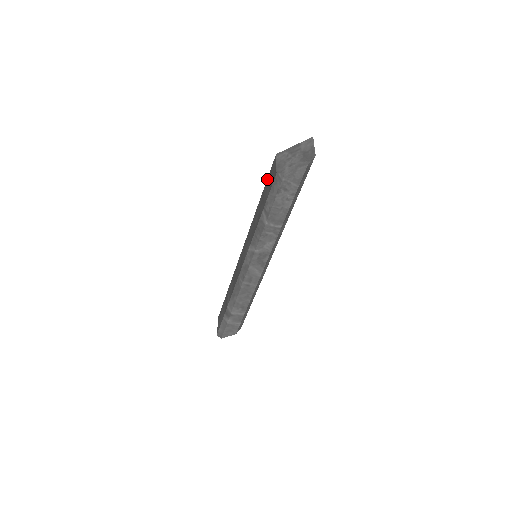
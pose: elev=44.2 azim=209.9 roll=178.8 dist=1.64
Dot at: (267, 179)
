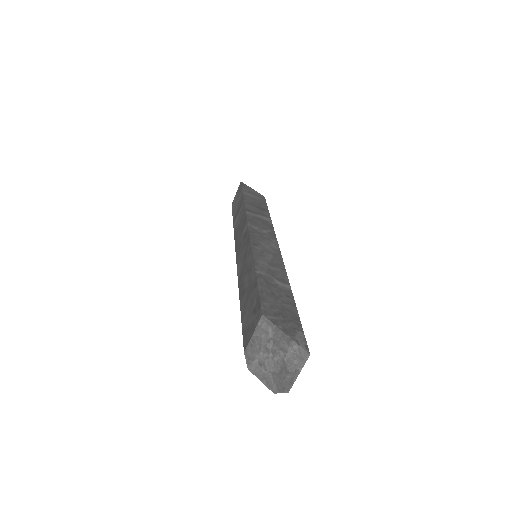
Dot at: (257, 292)
